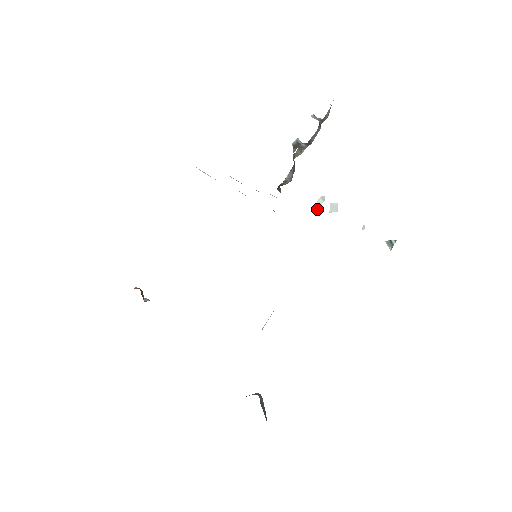
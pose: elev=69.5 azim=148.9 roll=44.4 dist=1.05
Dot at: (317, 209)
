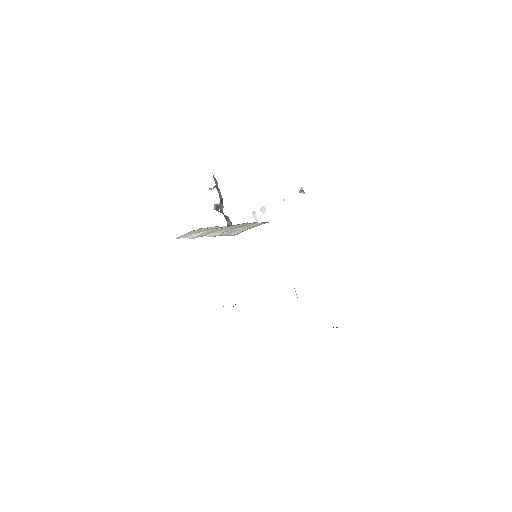
Dot at: (257, 220)
